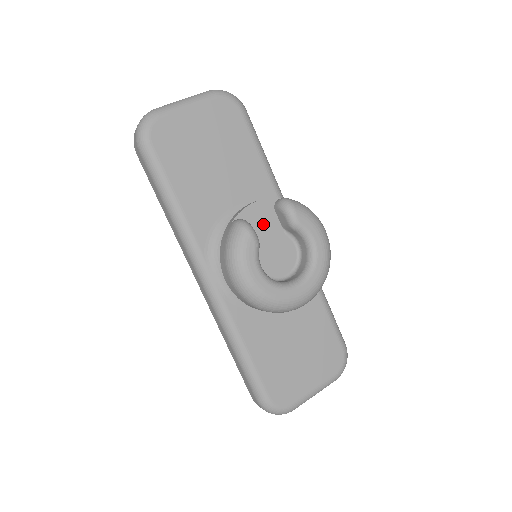
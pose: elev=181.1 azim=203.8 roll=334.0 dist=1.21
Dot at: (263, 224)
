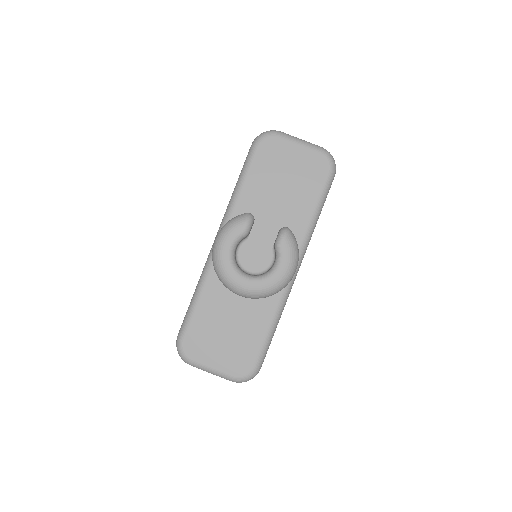
Dot at: (265, 231)
